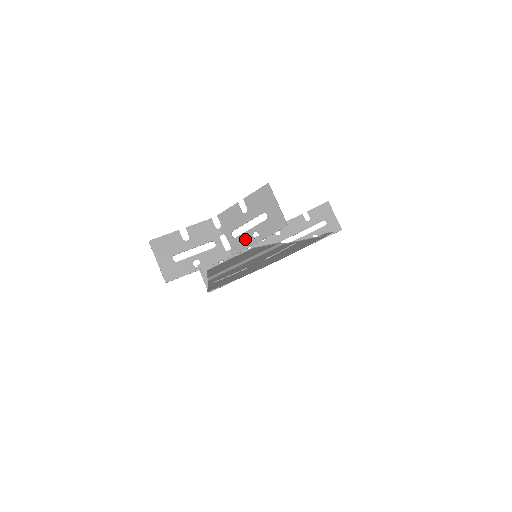
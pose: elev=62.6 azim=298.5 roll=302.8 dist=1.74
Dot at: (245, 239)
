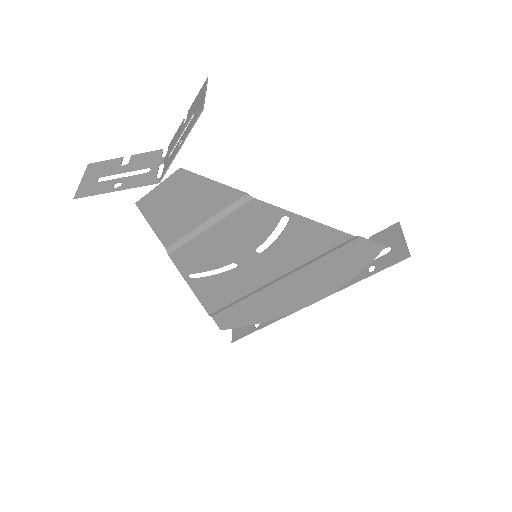
Dot at: (173, 153)
